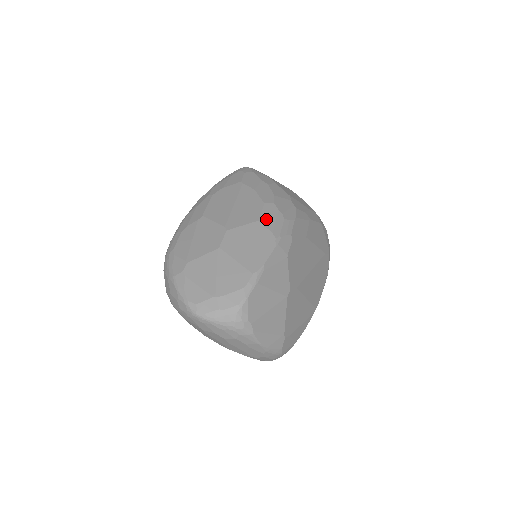
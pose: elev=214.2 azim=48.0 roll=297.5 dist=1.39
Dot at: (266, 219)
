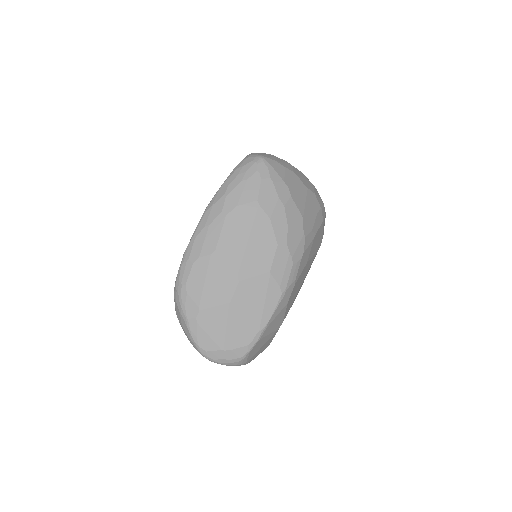
Dot at: (277, 268)
